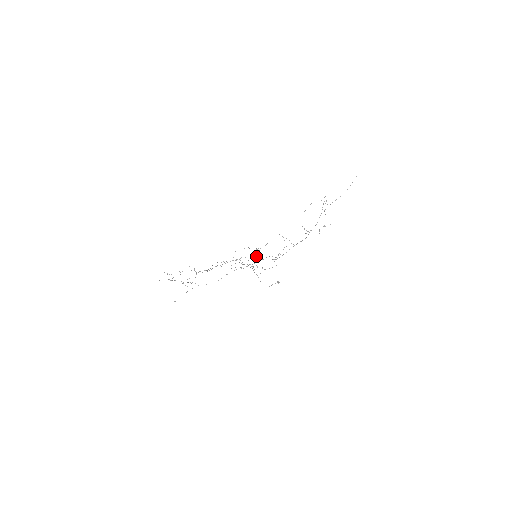
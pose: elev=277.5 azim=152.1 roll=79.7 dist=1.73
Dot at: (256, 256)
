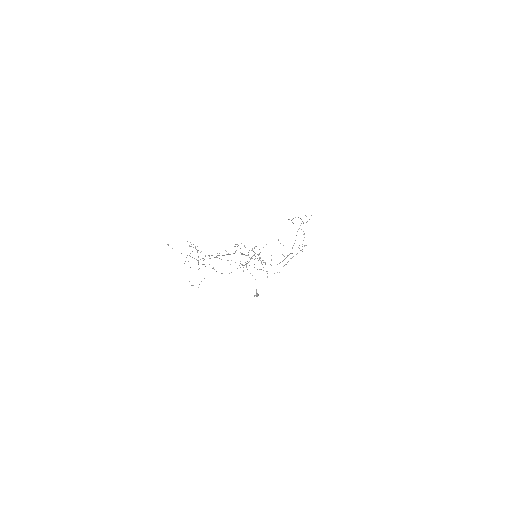
Dot at: occluded
